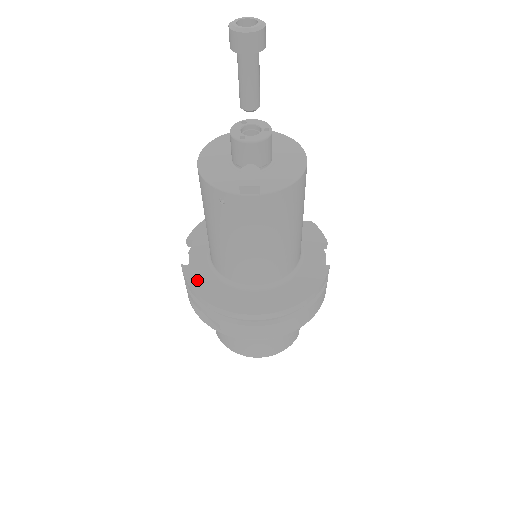
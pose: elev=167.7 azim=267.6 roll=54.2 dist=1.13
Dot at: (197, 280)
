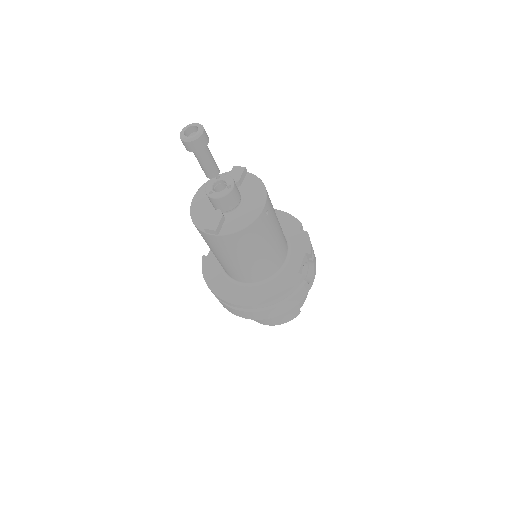
Dot at: (208, 270)
